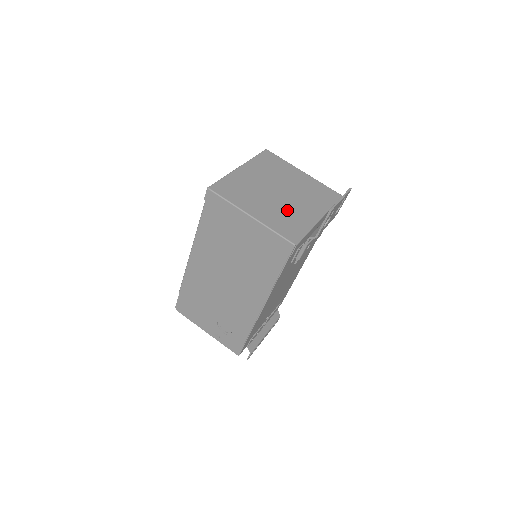
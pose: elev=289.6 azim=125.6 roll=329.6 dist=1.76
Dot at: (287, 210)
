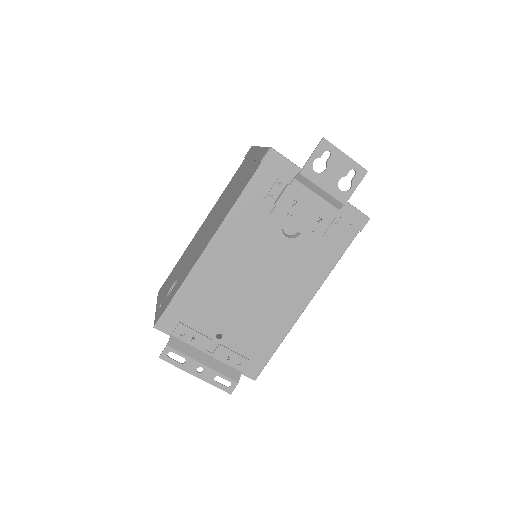
Dot at: occluded
